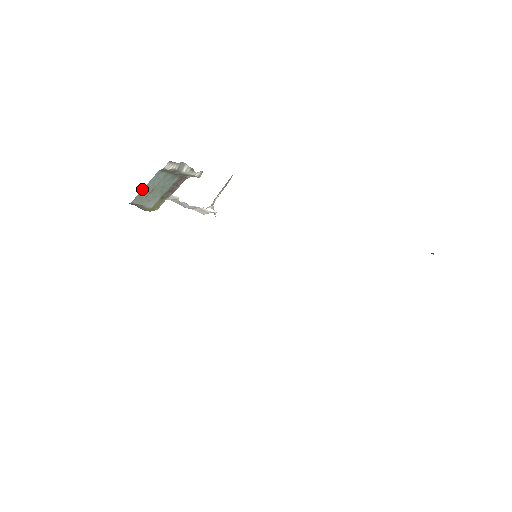
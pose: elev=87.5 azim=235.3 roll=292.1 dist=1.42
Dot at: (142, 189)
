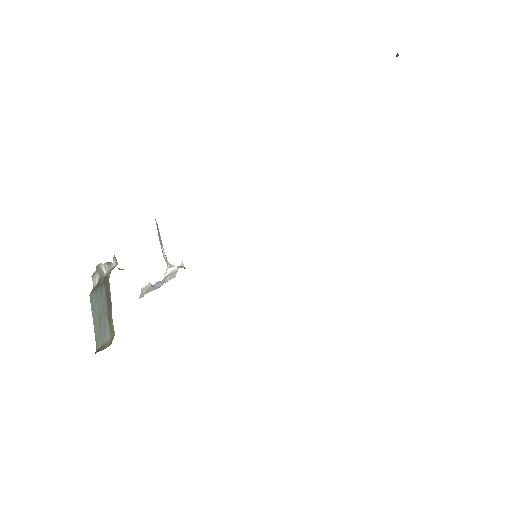
Dot at: occluded
